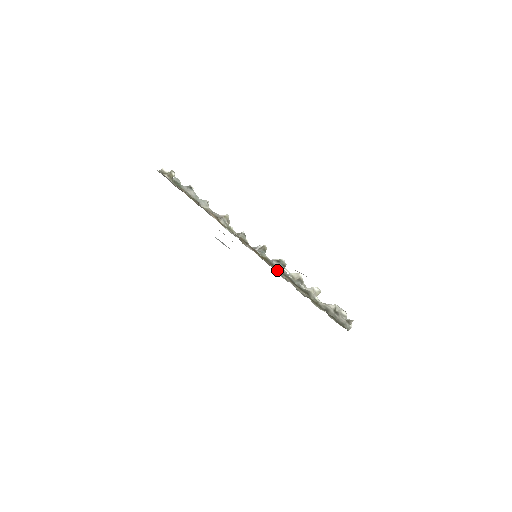
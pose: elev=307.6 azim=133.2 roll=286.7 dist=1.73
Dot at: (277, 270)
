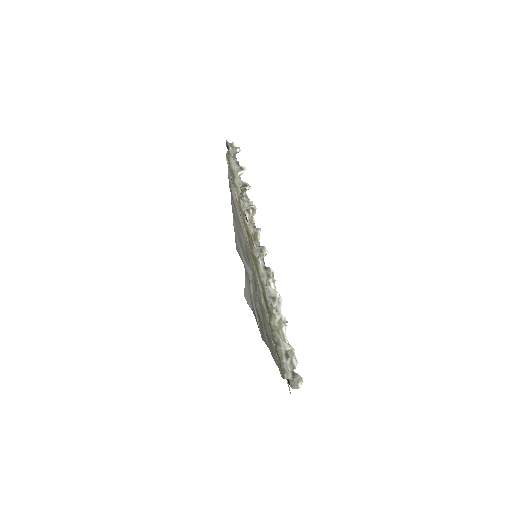
Dot at: (257, 274)
